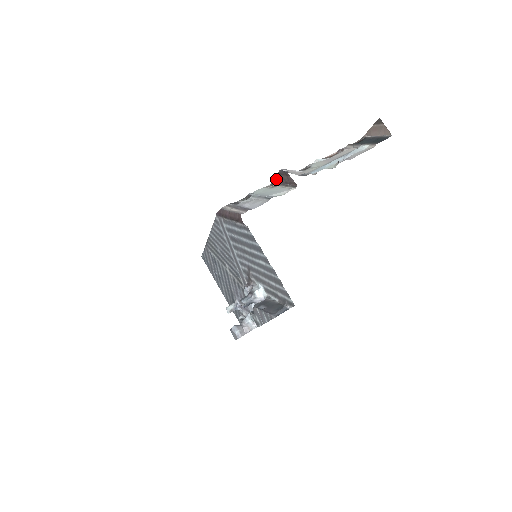
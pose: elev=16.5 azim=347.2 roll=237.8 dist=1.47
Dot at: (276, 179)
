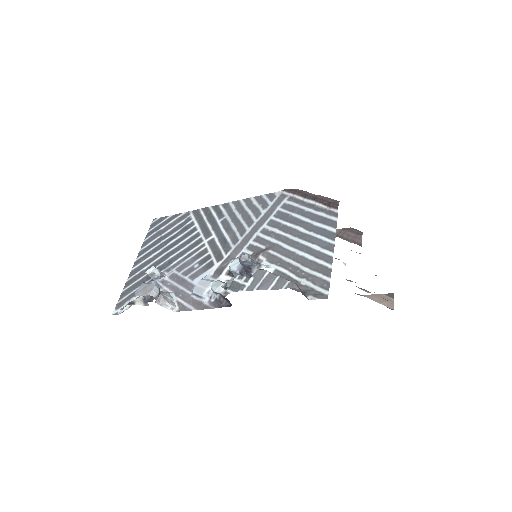
Dot at: occluded
